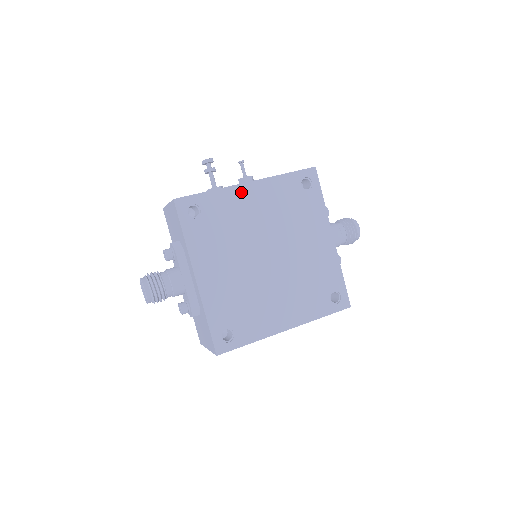
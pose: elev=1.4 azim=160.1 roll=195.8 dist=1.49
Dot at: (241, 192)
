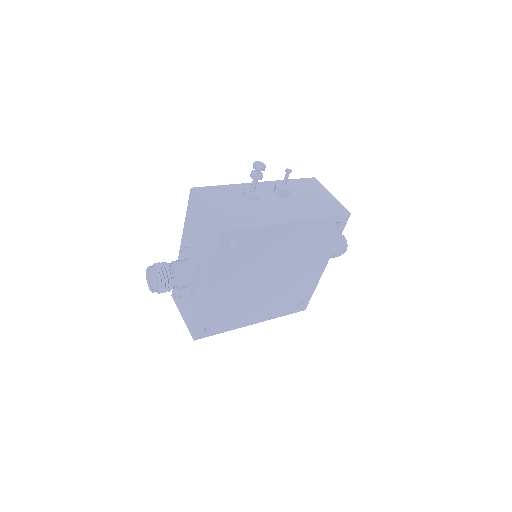
Dot at: (281, 230)
